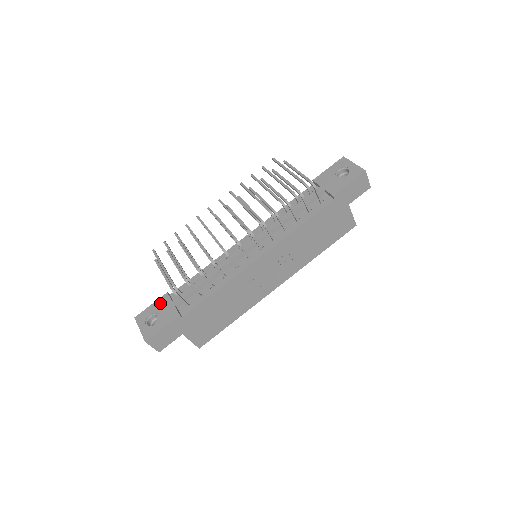
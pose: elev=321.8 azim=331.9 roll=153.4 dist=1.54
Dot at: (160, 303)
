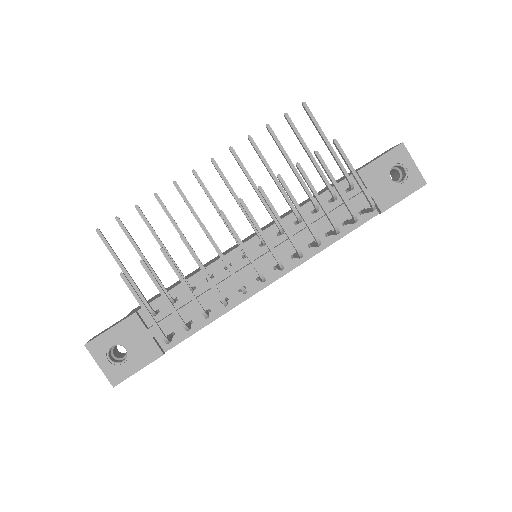
Dot at: (127, 329)
